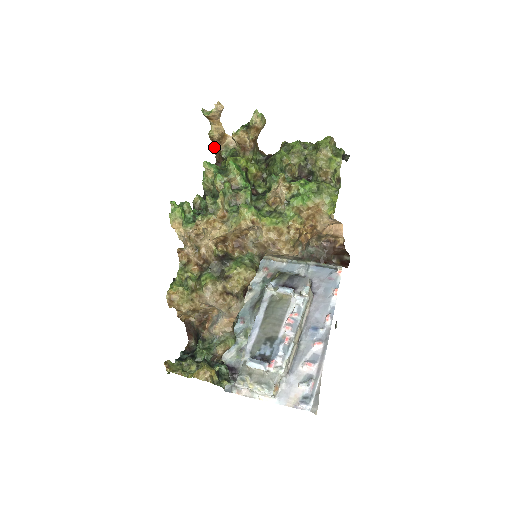
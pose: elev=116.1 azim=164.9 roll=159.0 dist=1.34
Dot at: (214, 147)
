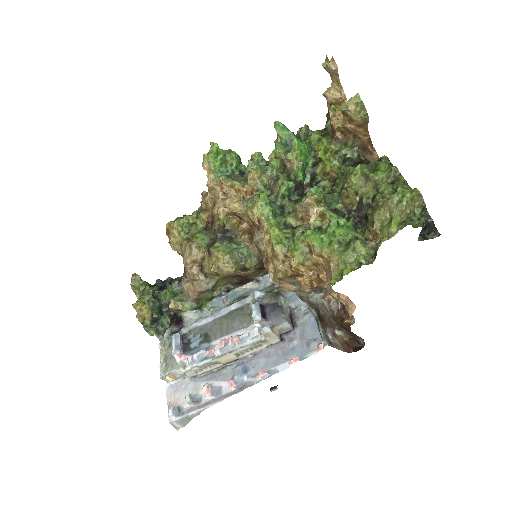
Dot at: occluded
